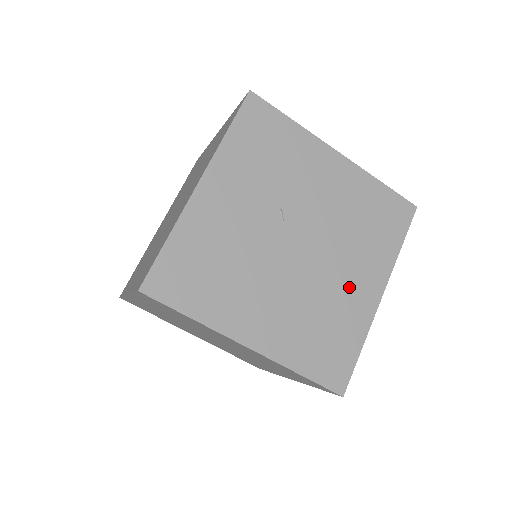
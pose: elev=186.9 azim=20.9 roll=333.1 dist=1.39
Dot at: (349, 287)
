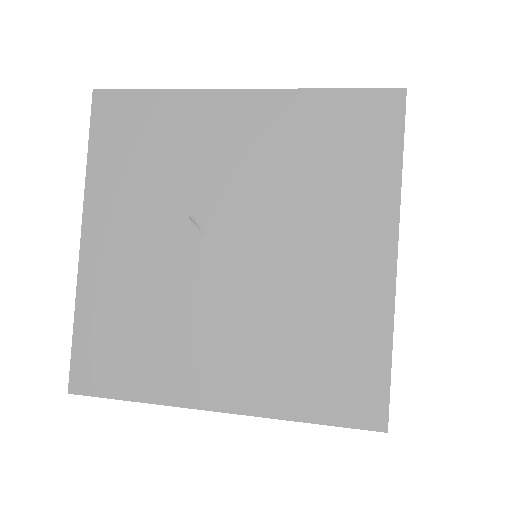
Dot at: (333, 271)
